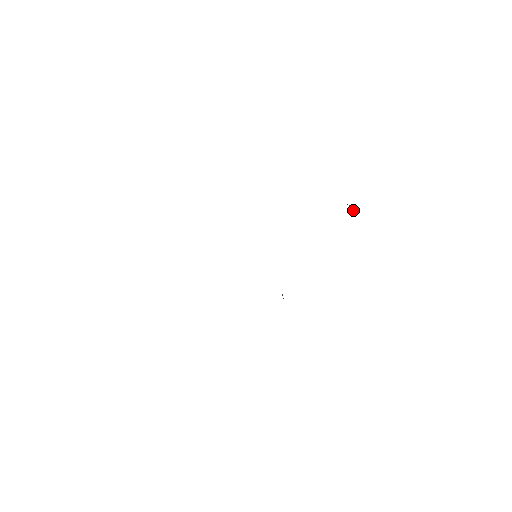
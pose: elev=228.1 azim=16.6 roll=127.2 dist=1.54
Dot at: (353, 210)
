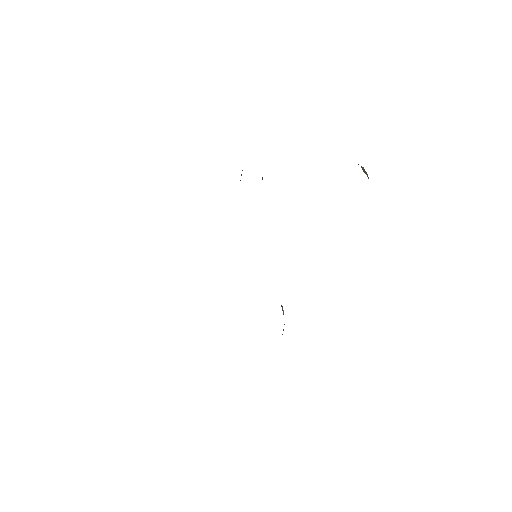
Dot at: (362, 169)
